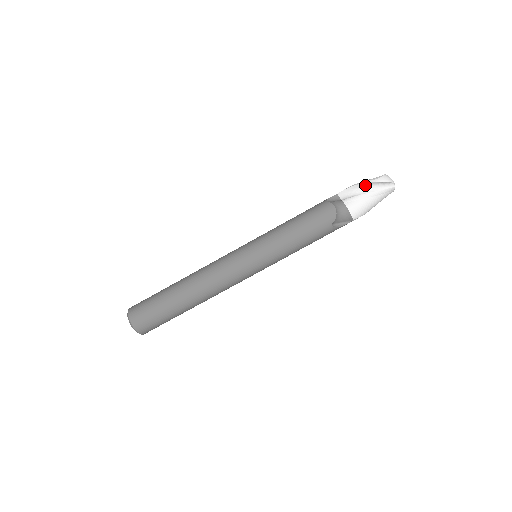
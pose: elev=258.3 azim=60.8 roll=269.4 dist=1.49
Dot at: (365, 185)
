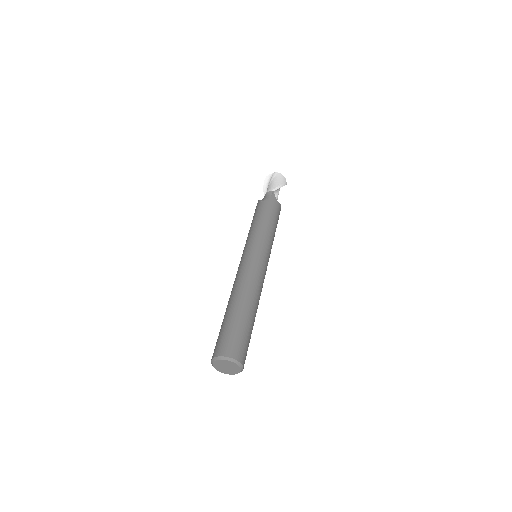
Dot at: (265, 190)
